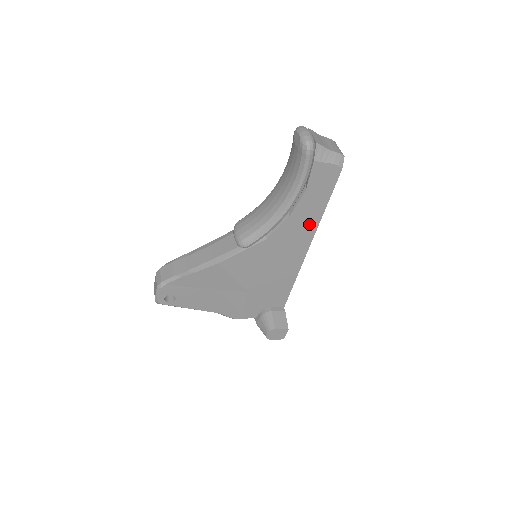
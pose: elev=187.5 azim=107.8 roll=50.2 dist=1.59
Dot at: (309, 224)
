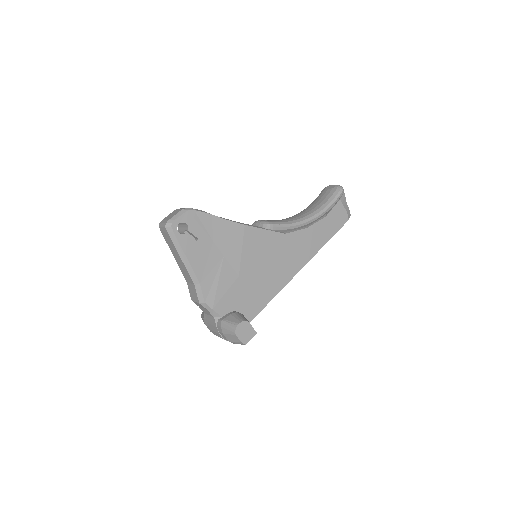
Dot at: (313, 247)
